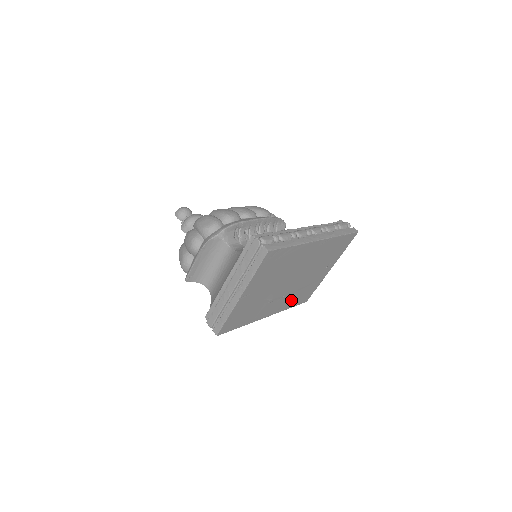
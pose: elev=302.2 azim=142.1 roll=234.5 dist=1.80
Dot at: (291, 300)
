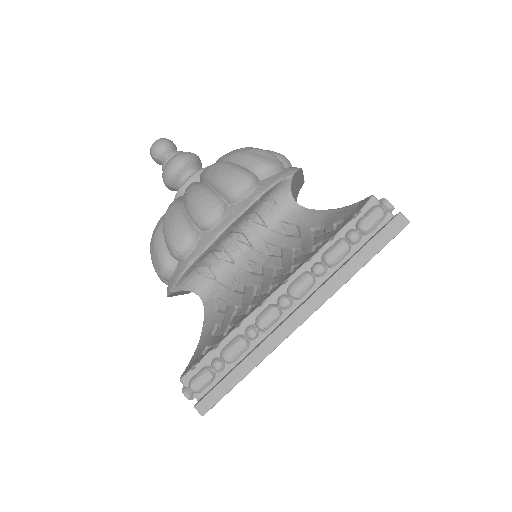
Dot at: occluded
